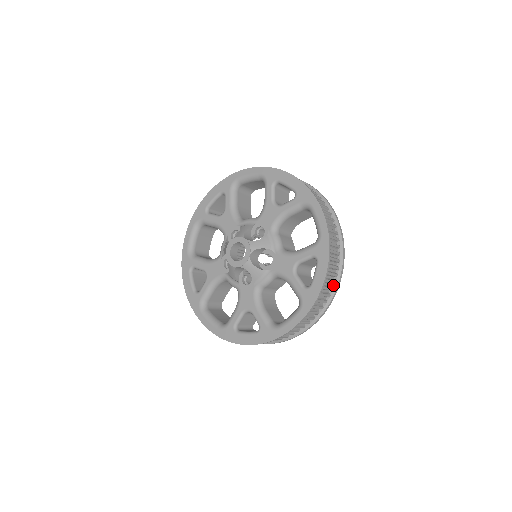
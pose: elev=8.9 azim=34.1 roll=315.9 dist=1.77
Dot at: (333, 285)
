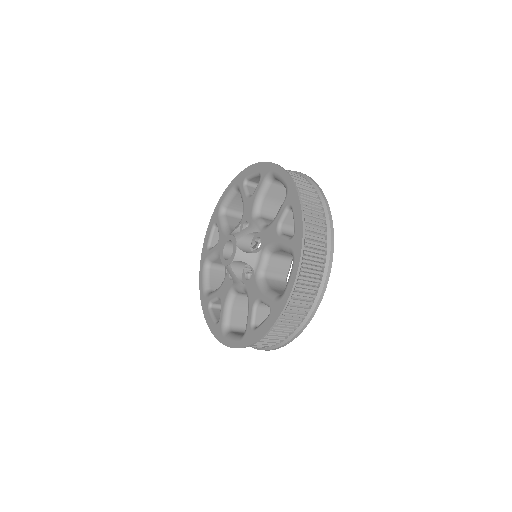
Dot at: (286, 337)
